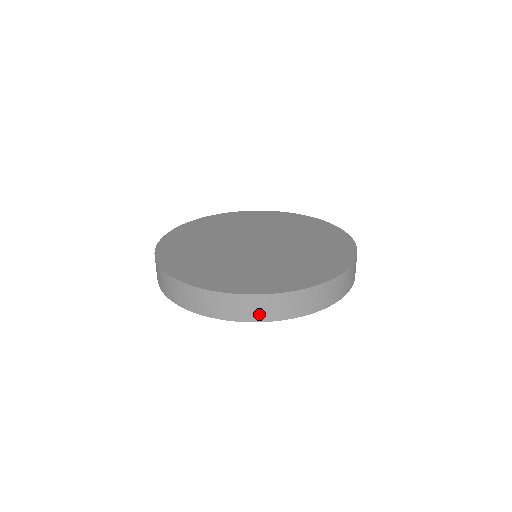
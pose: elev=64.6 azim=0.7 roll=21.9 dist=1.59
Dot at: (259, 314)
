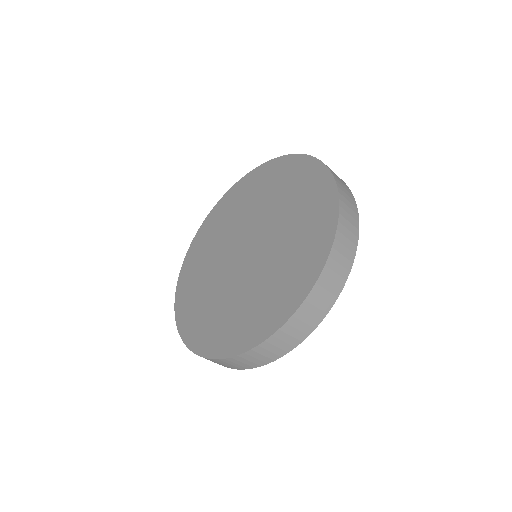
Dot at: occluded
